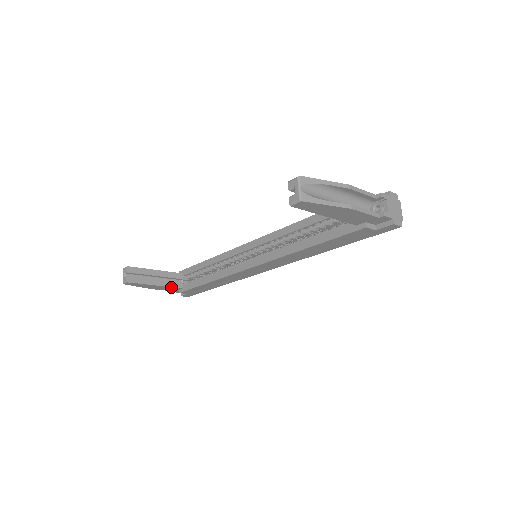
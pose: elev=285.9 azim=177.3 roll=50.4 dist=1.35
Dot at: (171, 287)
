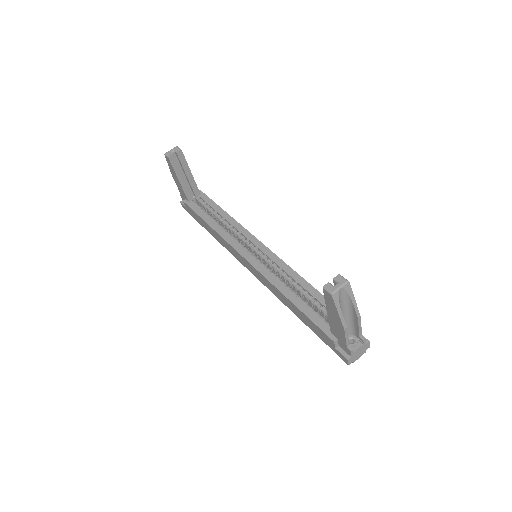
Dot at: (184, 193)
